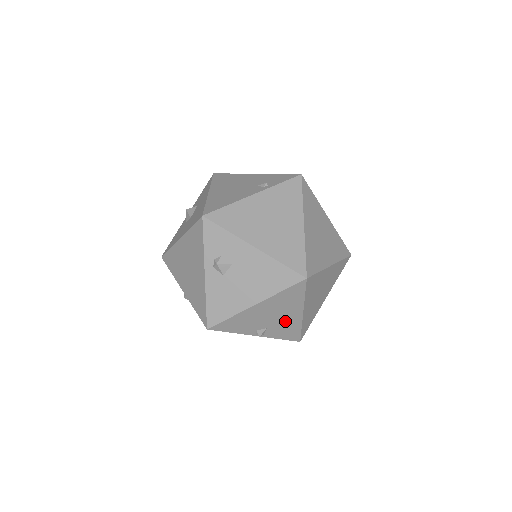
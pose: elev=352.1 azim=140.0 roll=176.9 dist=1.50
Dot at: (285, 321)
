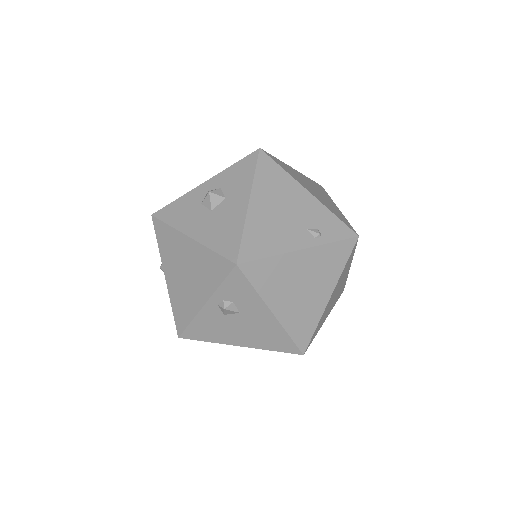
Dot at: occluded
